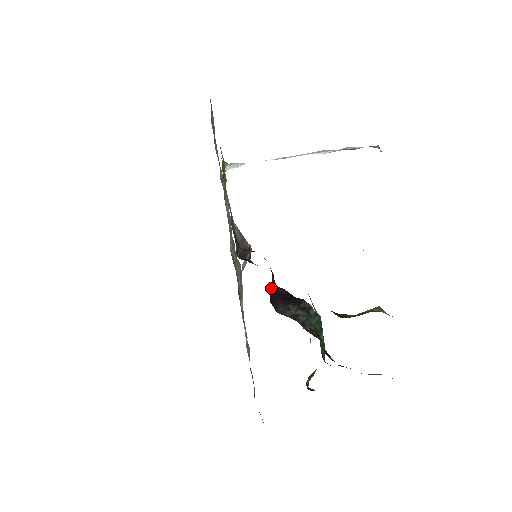
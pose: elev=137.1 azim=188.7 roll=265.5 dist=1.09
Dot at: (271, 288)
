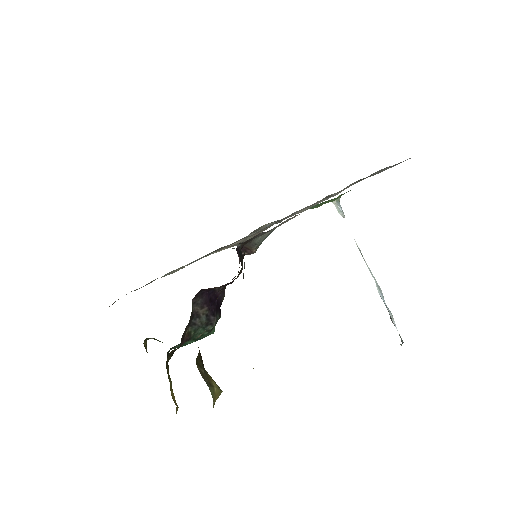
Dot at: occluded
